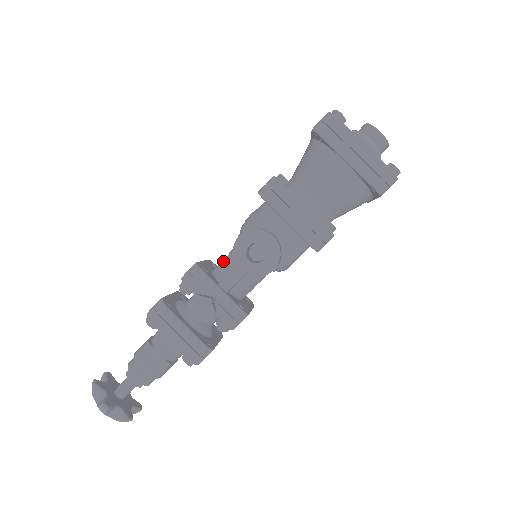
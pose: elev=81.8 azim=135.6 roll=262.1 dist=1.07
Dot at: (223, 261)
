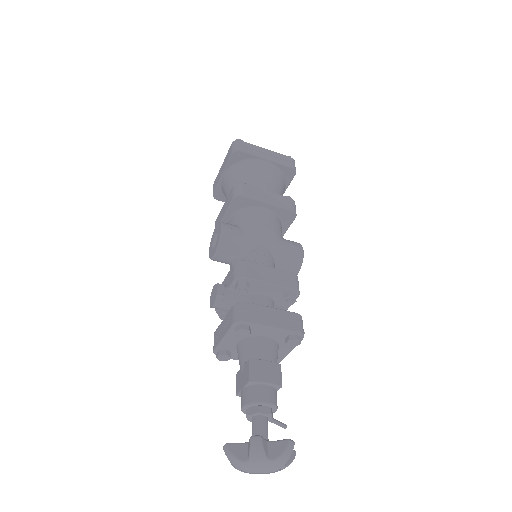
Dot at: occluded
